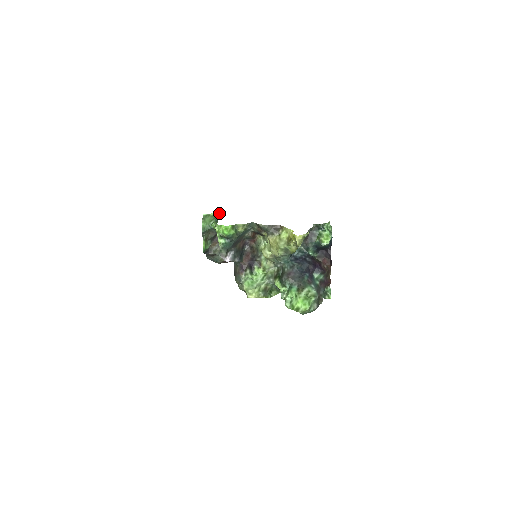
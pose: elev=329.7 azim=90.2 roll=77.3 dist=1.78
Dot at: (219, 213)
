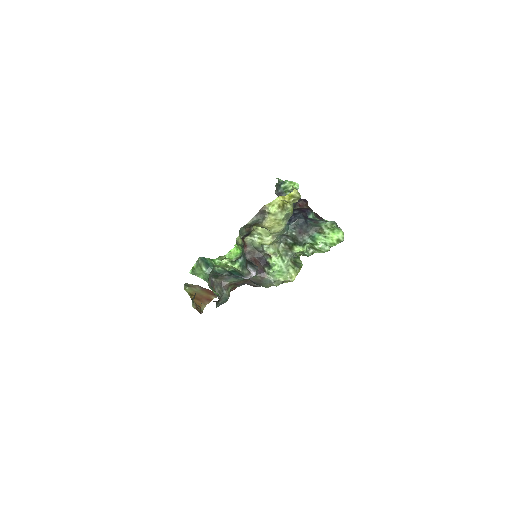
Dot at: (197, 260)
